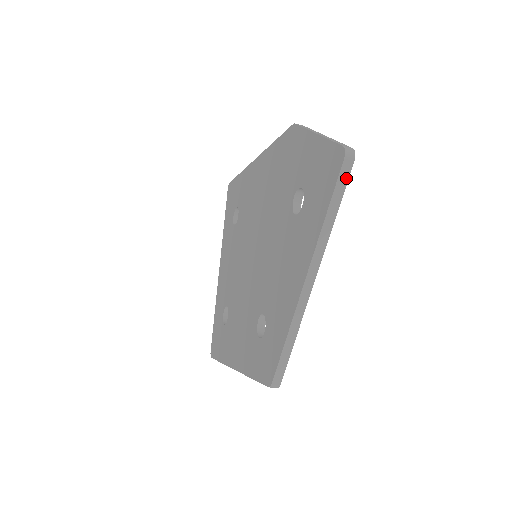
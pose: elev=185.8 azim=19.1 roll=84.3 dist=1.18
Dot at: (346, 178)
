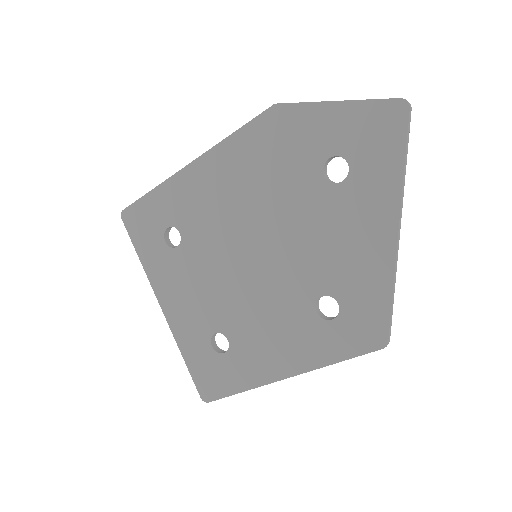
Dot at: (409, 125)
